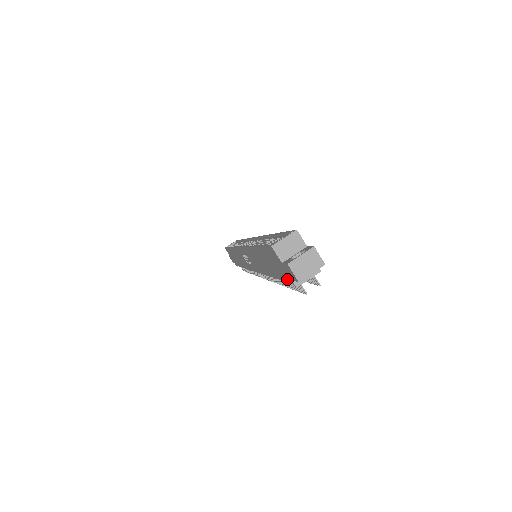
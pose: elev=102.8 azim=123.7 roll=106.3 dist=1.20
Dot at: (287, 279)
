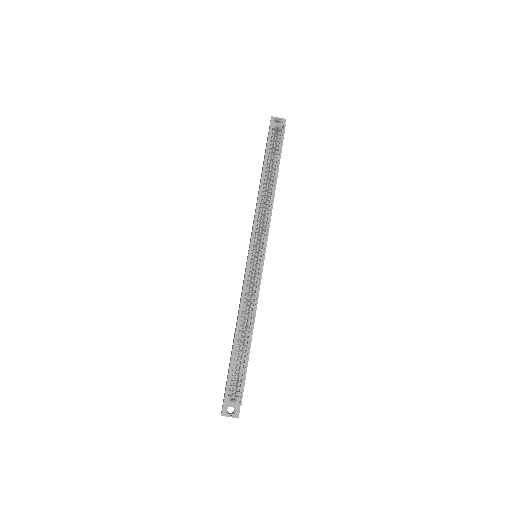
Dot at: occluded
